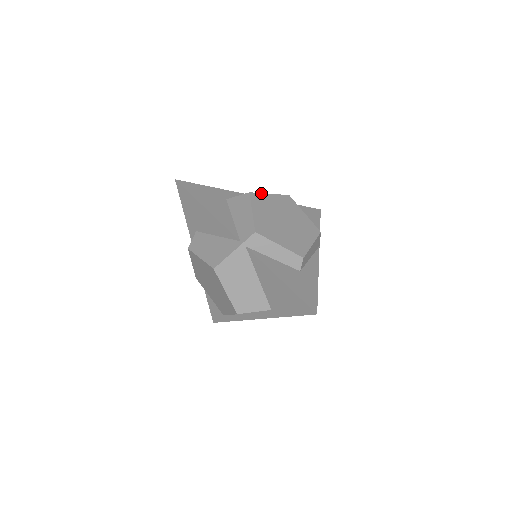
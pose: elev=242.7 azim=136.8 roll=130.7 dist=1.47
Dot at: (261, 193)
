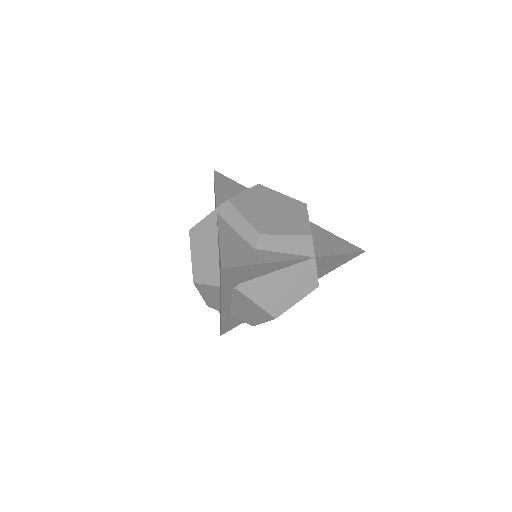
Dot at: occluded
